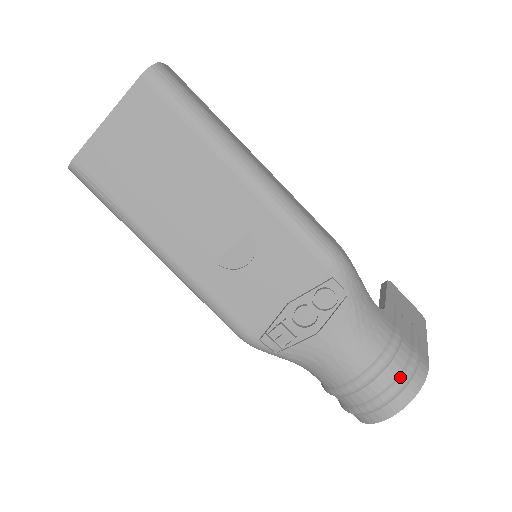
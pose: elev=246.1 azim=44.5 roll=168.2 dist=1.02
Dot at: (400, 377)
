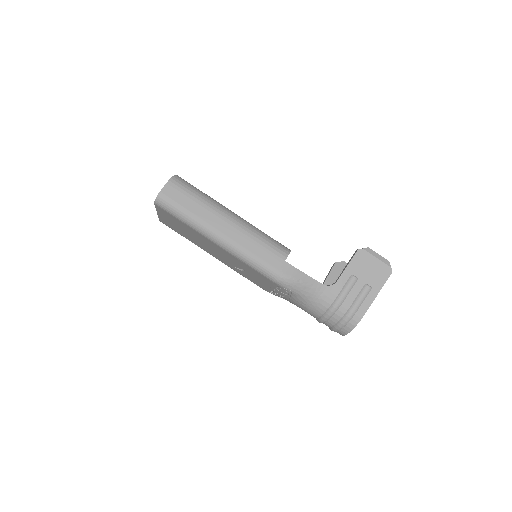
Dot at: (337, 324)
